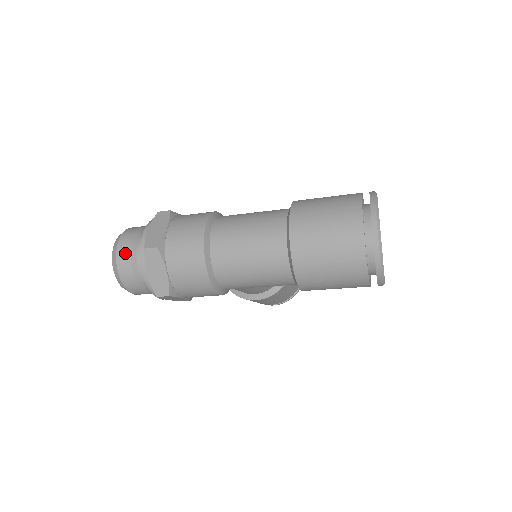
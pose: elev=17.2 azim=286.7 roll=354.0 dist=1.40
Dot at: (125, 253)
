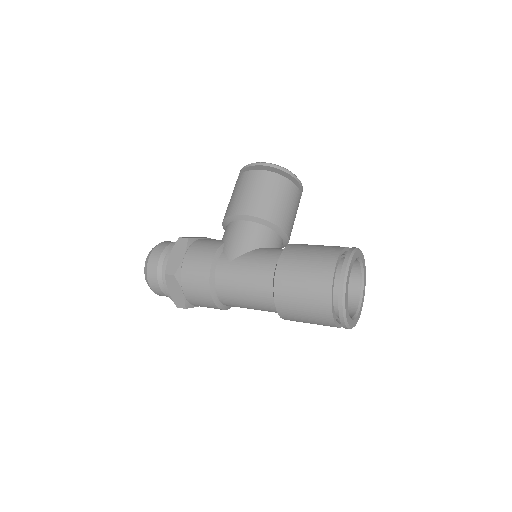
Dot at: (161, 294)
